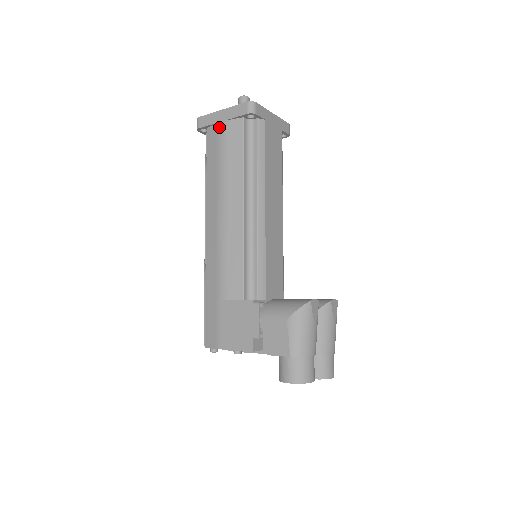
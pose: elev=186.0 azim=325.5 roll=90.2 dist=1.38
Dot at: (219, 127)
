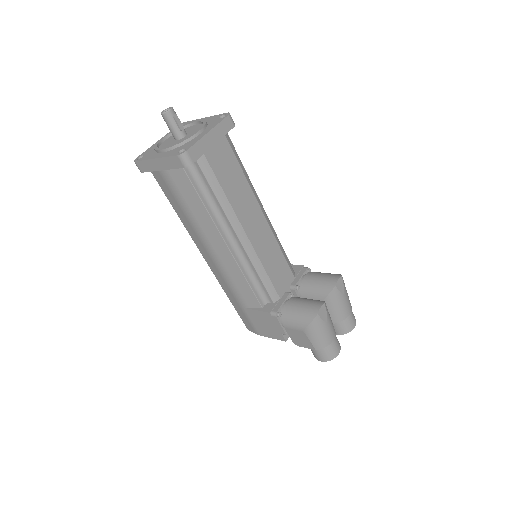
Dot at: (162, 176)
